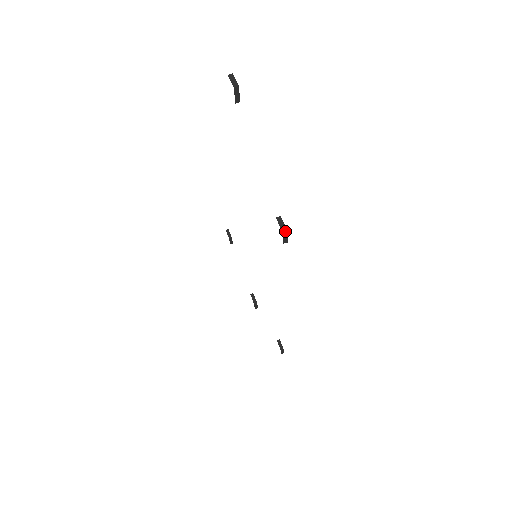
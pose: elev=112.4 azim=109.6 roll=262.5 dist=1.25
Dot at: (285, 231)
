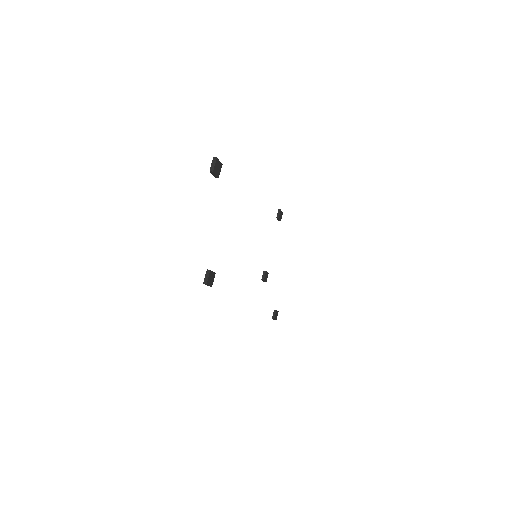
Dot at: (205, 282)
